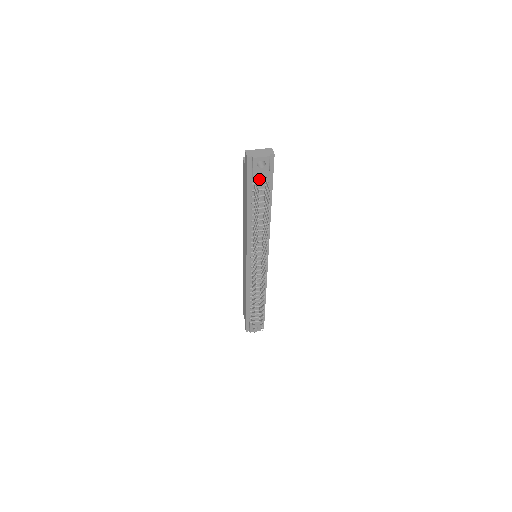
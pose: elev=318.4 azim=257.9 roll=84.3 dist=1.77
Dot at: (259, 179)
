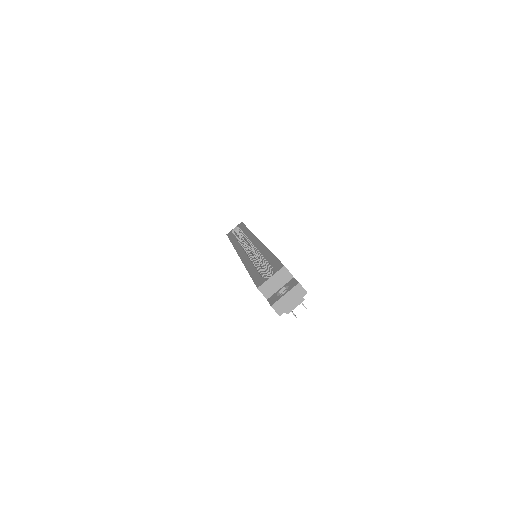
Dot at: occluded
